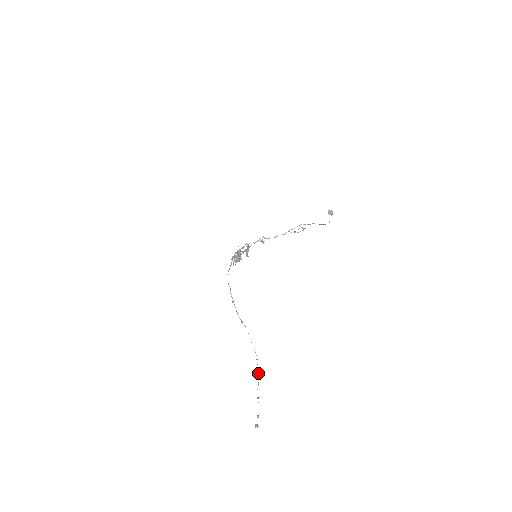
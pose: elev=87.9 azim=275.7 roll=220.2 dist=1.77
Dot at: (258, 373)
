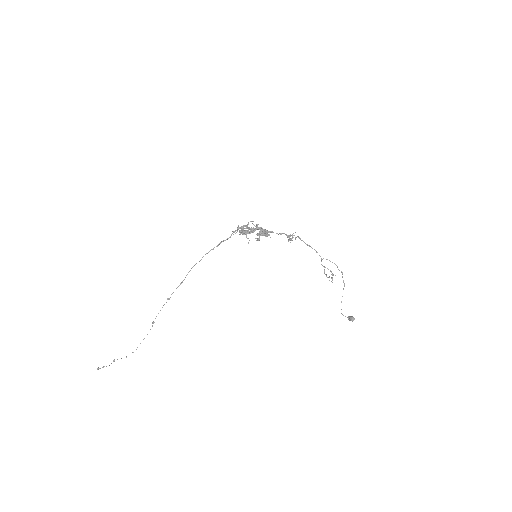
Dot at: (126, 357)
